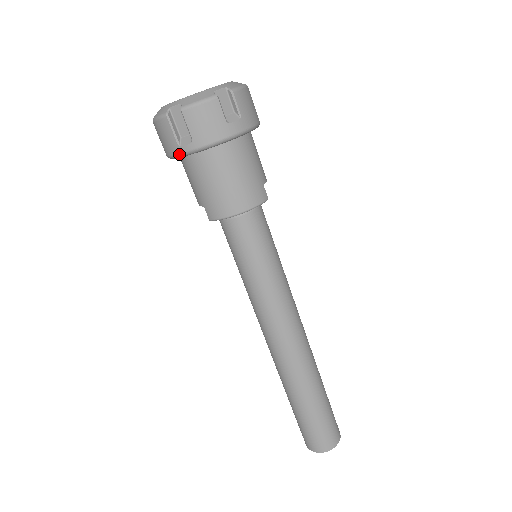
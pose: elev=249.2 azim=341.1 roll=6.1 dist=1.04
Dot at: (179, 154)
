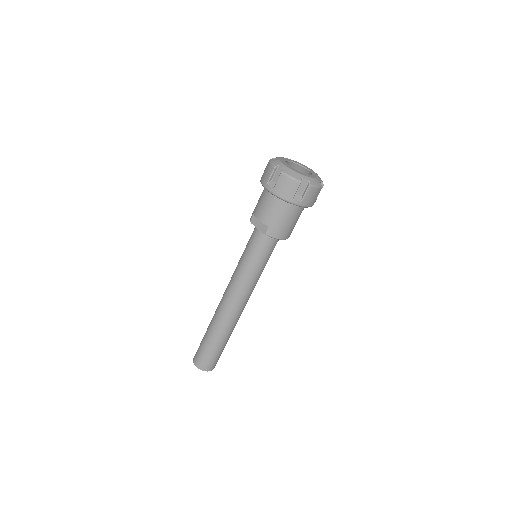
Dot at: (289, 201)
